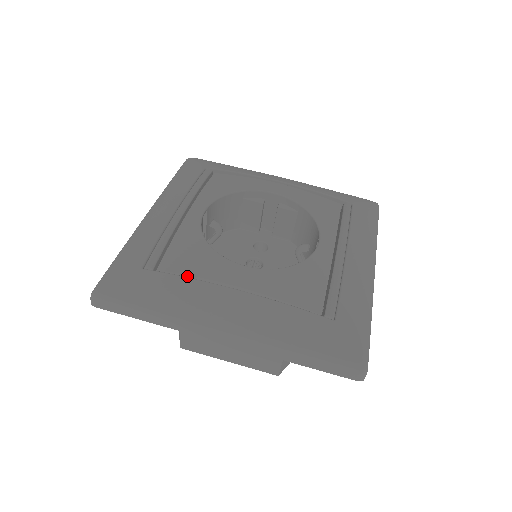
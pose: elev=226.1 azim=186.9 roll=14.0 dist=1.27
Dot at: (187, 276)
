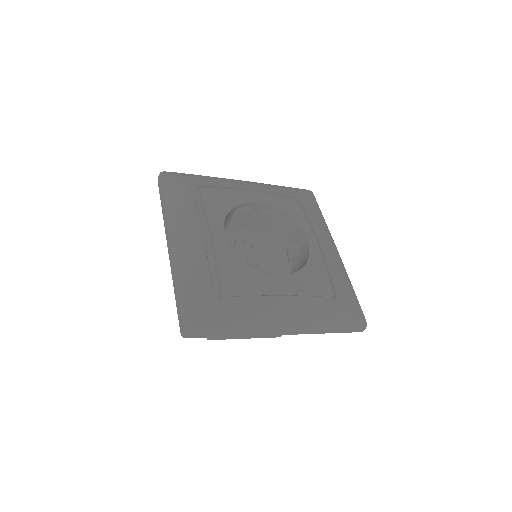
Dot at: (248, 295)
